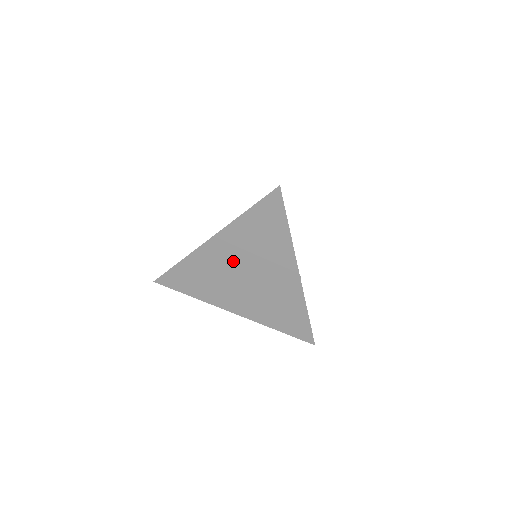
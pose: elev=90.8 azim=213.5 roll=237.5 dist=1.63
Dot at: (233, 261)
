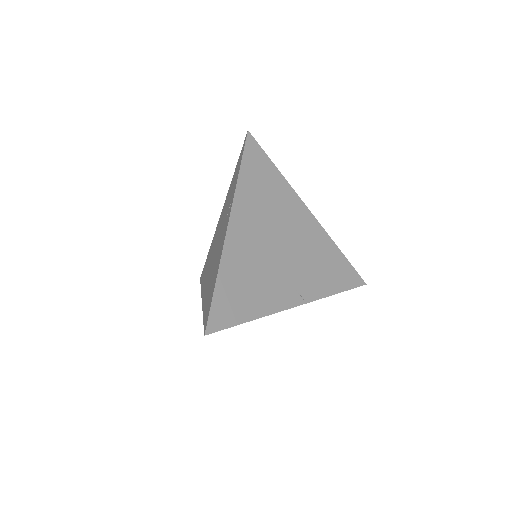
Dot at: occluded
